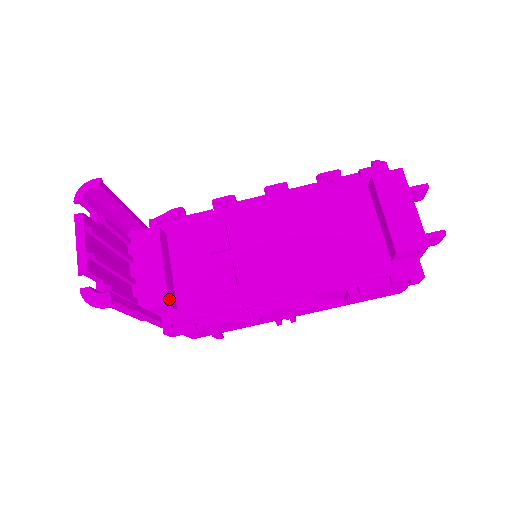
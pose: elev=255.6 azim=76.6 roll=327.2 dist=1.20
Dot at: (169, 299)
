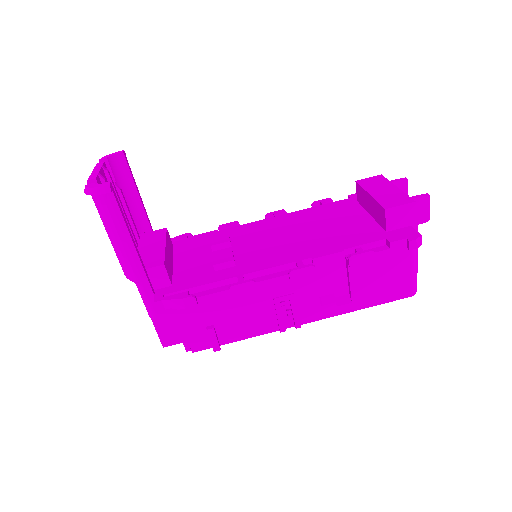
Dot at: (165, 264)
